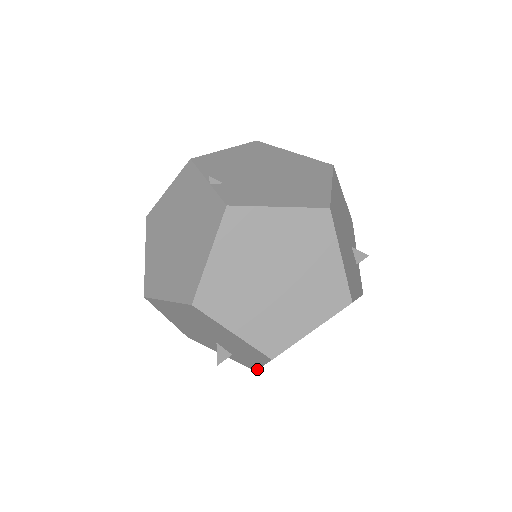
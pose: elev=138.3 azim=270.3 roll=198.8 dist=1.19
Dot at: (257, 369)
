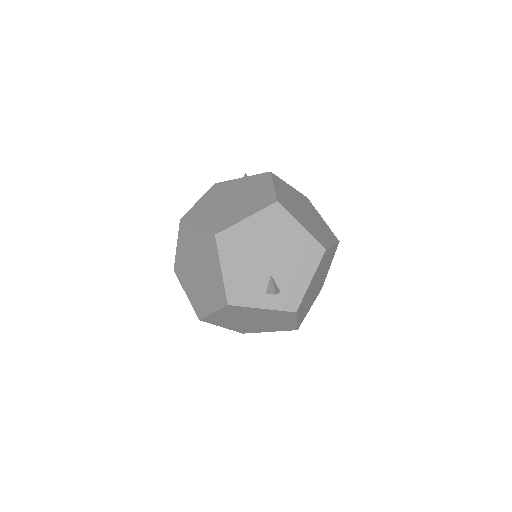
Dot at: (301, 301)
